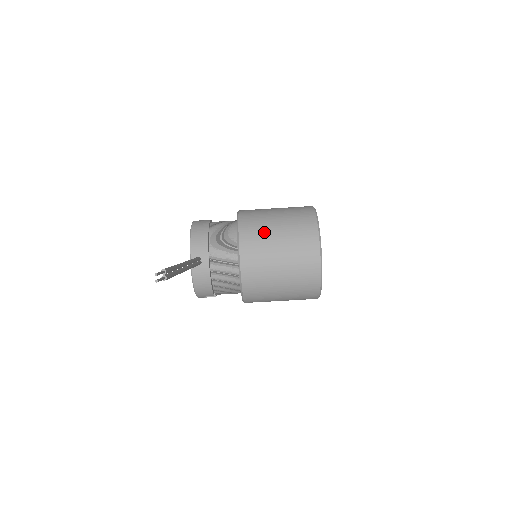
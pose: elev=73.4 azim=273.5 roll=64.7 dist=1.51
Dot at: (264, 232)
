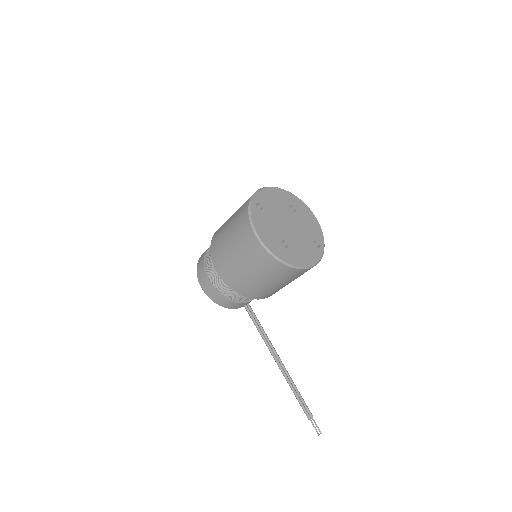
Dot at: (265, 290)
